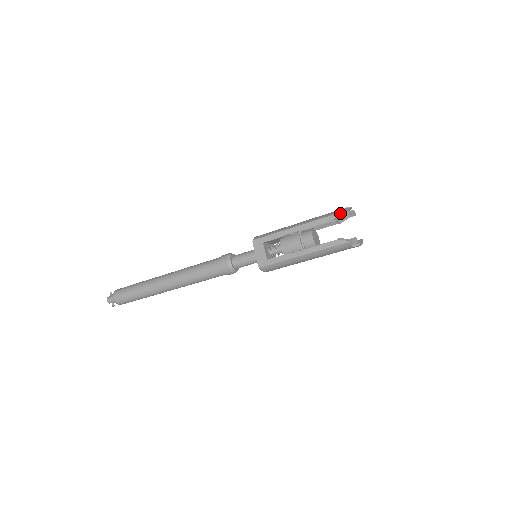
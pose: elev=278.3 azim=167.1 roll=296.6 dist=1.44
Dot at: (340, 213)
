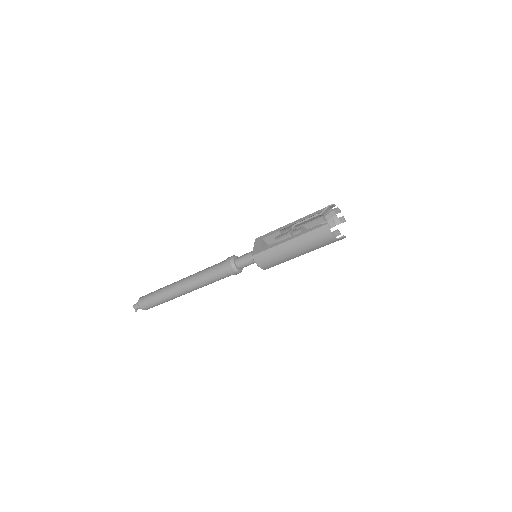
Dot at: (326, 207)
